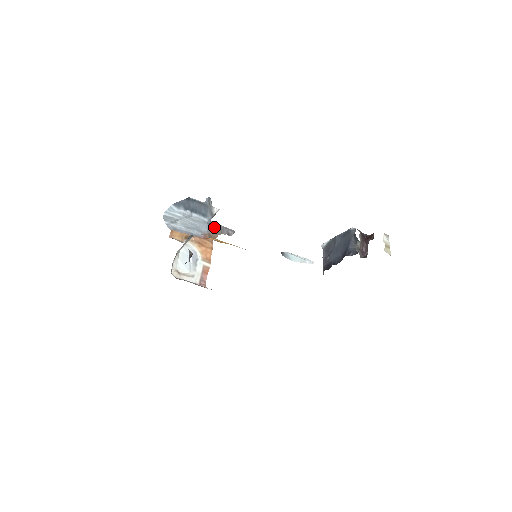
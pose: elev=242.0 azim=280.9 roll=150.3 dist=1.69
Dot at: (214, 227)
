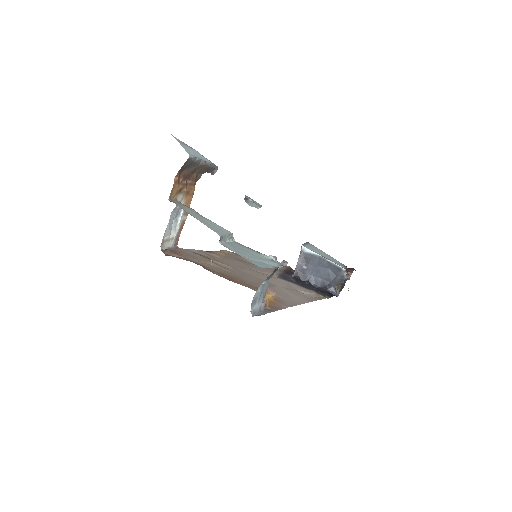
Dot at: (206, 168)
